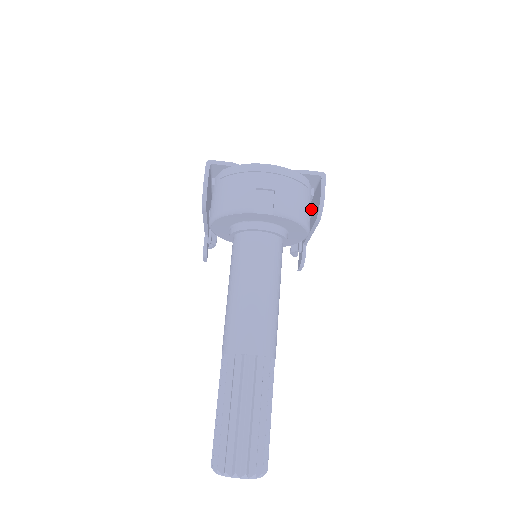
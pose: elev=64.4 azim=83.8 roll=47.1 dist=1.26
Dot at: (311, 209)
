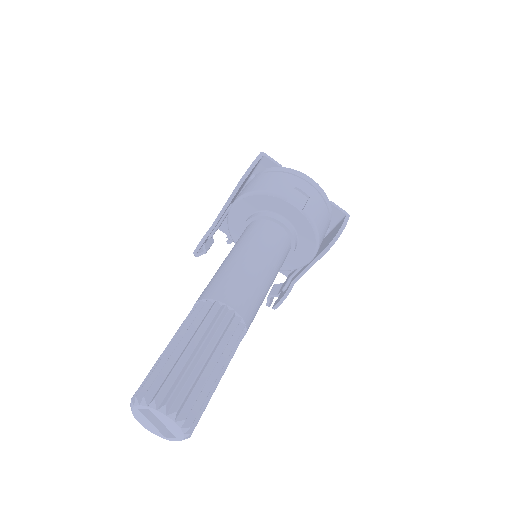
Dot at: occluded
